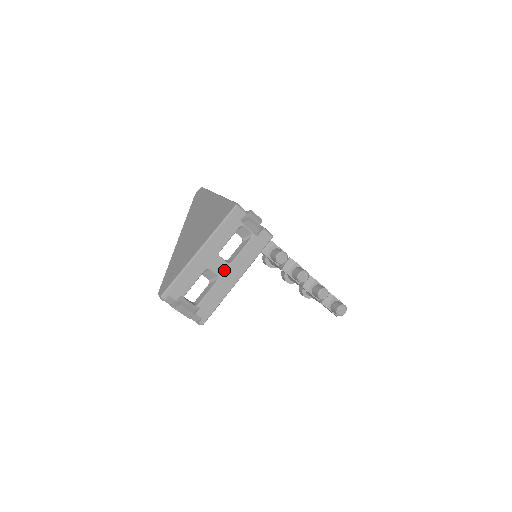
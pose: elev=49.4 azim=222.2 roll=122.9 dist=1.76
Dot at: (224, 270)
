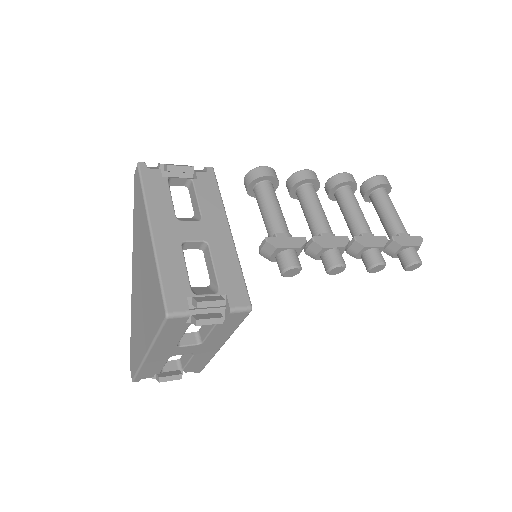
Dot at: (196, 349)
